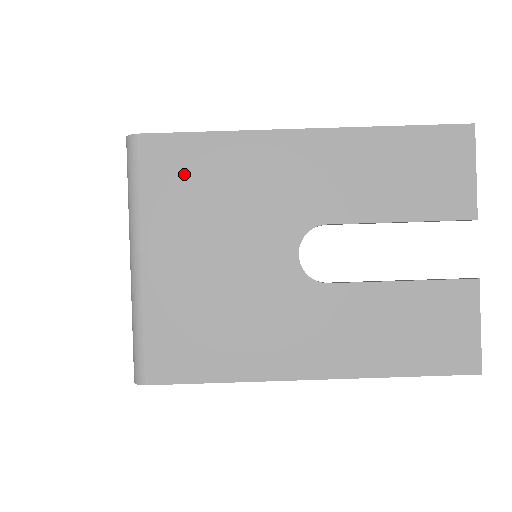
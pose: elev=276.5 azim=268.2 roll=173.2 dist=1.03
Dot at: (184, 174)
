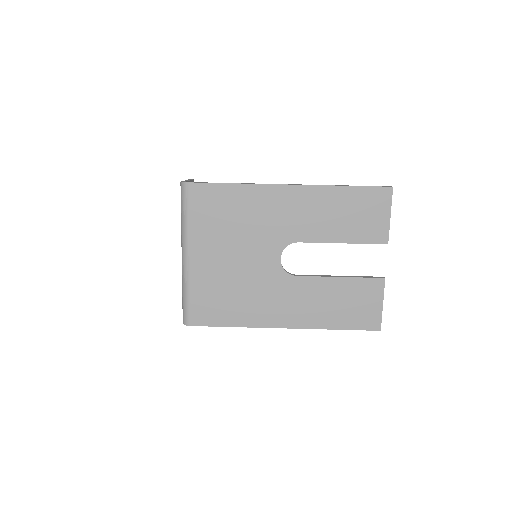
Dot at: (215, 208)
